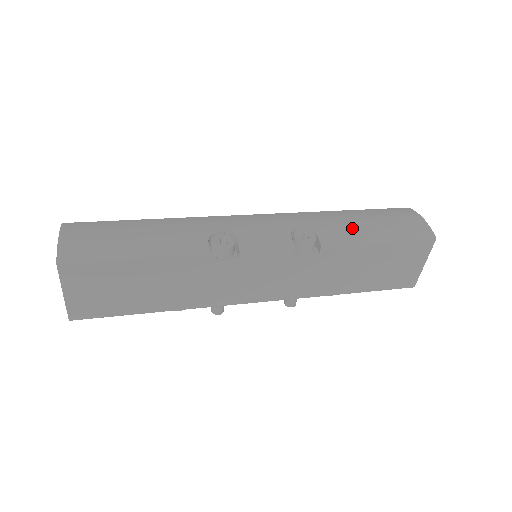
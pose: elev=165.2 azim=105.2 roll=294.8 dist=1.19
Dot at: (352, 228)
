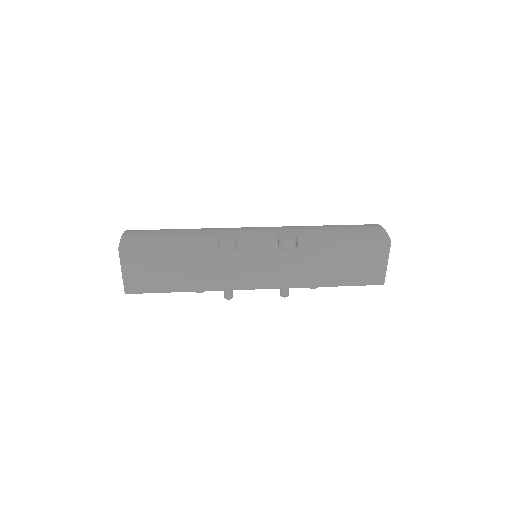
Dot at: (324, 234)
